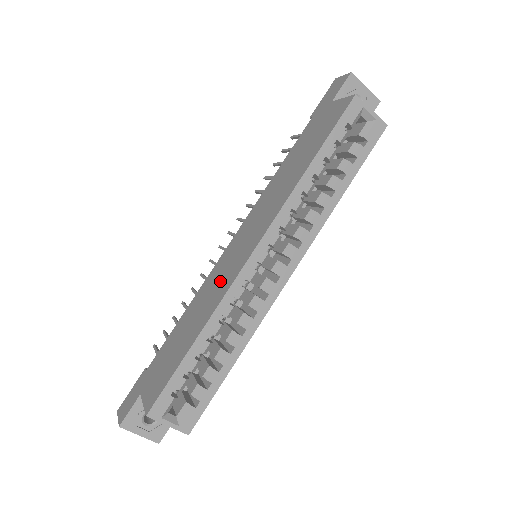
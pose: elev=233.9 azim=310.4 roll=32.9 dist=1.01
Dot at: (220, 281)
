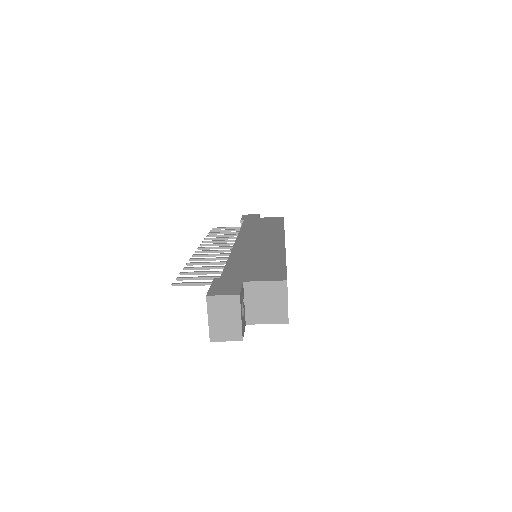
Dot at: (263, 247)
